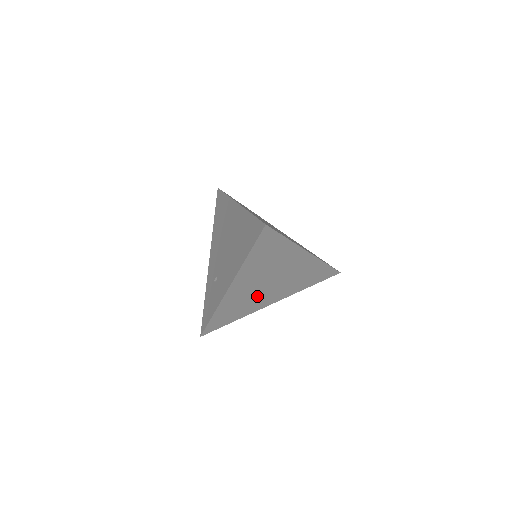
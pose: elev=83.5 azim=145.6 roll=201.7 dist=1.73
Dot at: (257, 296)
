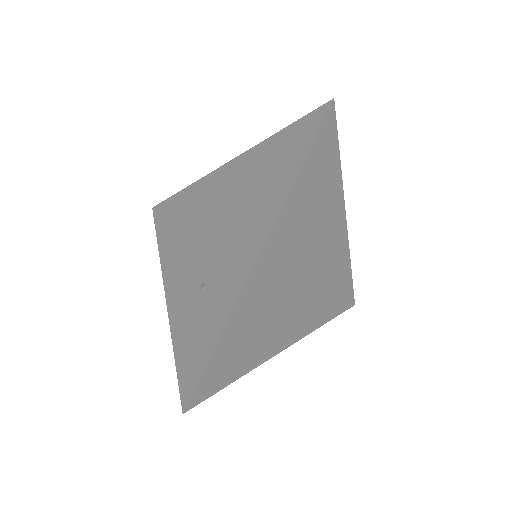
Dot at: (279, 310)
